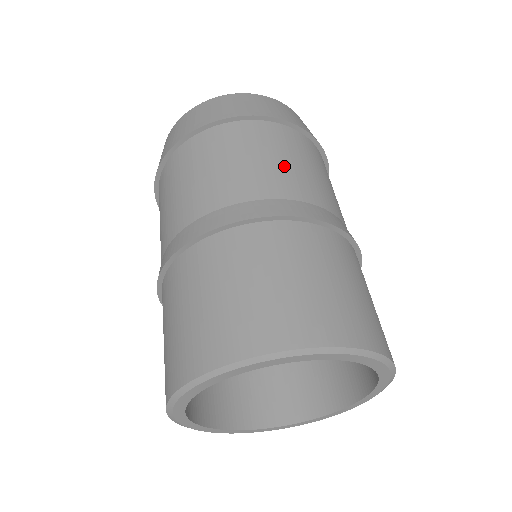
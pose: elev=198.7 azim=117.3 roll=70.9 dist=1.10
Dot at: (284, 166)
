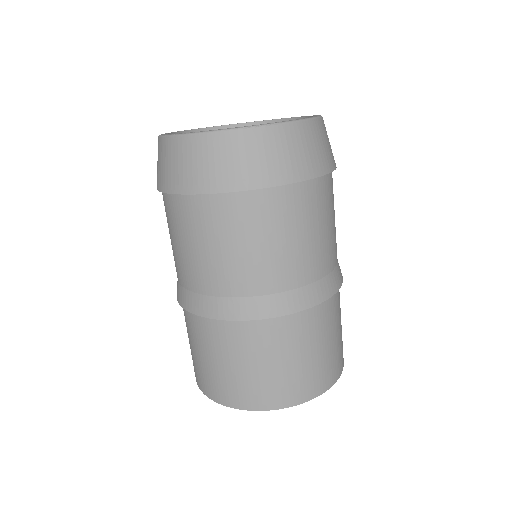
Dot at: (332, 232)
